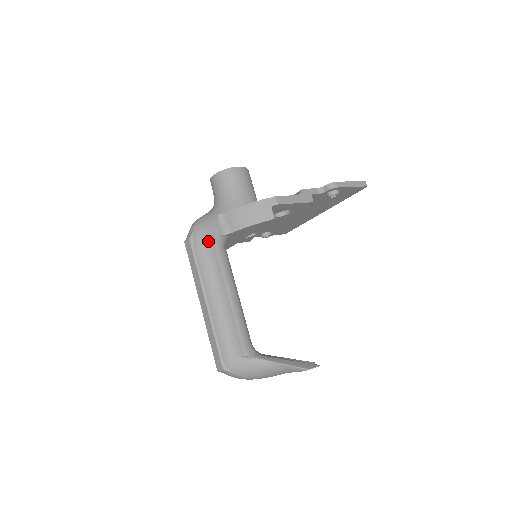
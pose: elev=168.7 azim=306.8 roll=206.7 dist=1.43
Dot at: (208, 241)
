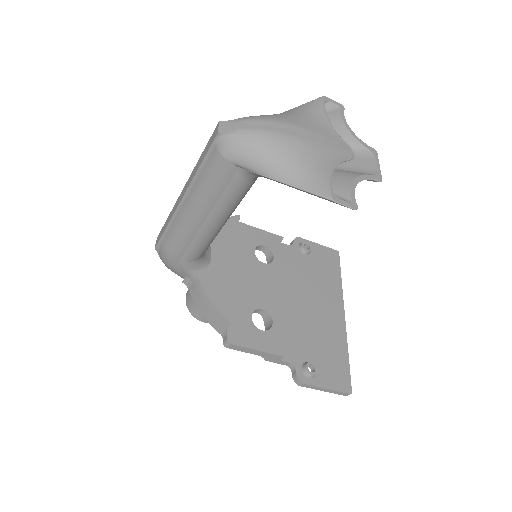
Dot at: occluded
